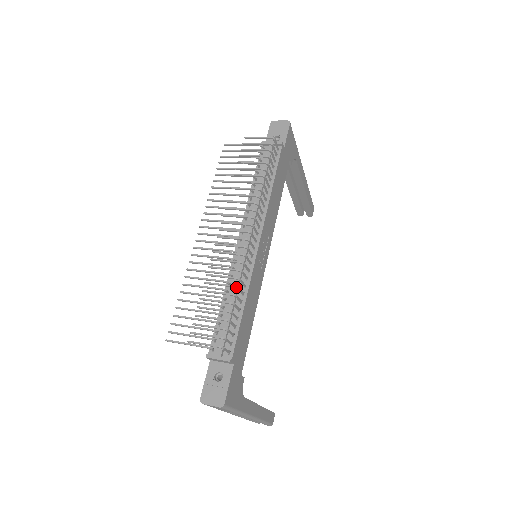
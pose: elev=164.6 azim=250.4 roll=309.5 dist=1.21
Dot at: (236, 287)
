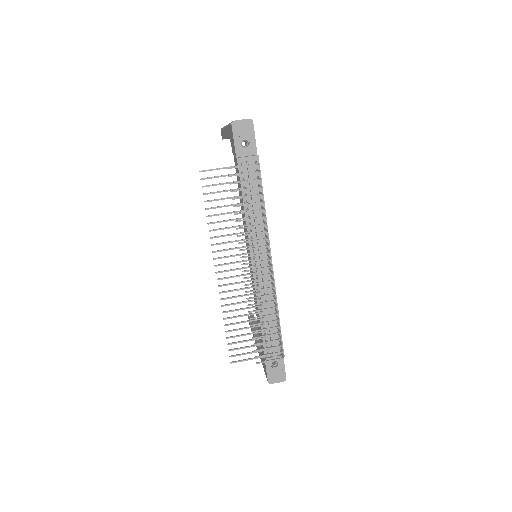
Dot at: occluded
